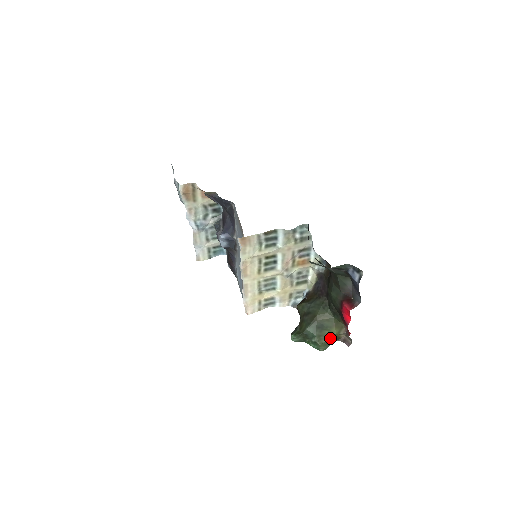
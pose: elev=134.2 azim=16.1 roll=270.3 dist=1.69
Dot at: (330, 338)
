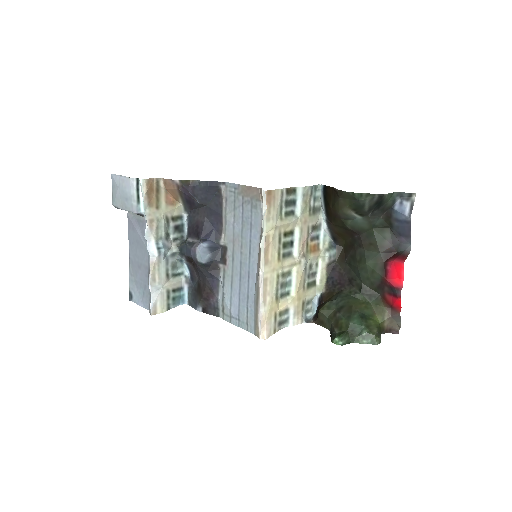
Dot at: (377, 328)
